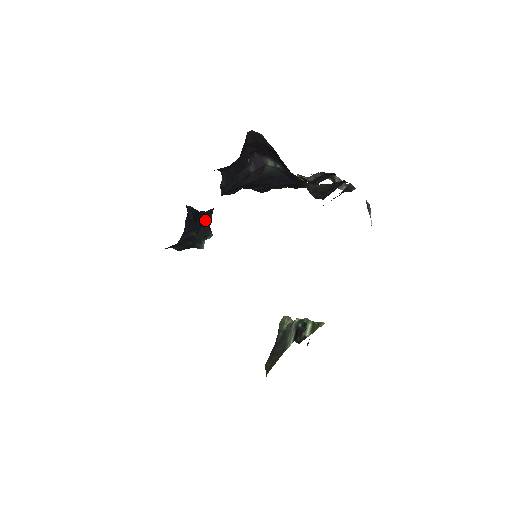
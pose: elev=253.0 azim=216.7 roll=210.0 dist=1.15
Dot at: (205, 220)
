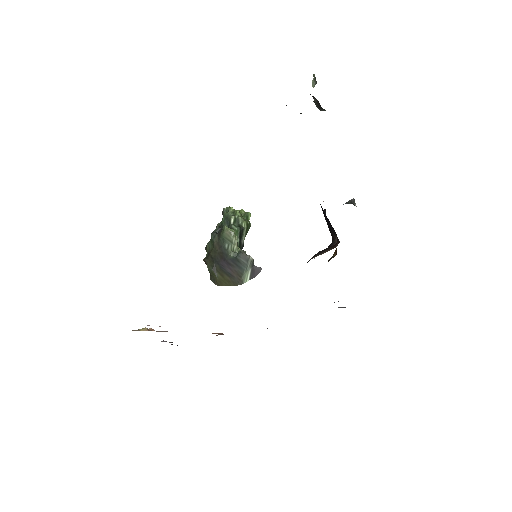
Dot at: occluded
